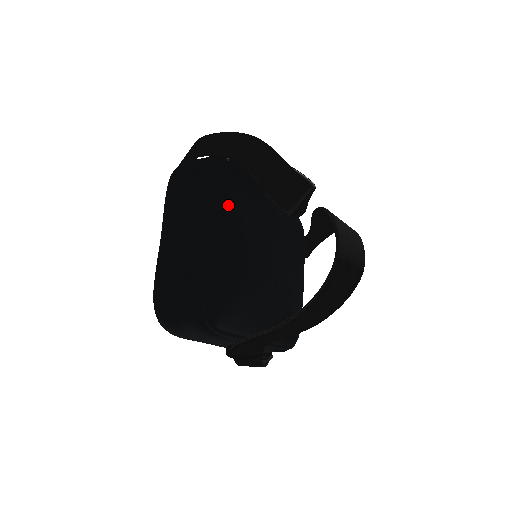
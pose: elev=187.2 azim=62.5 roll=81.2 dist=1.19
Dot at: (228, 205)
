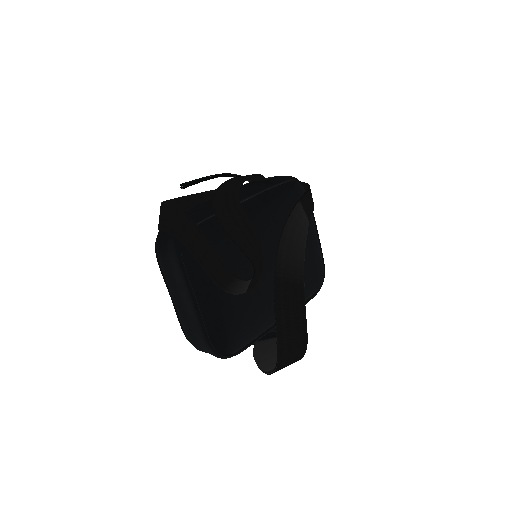
Dot at: (203, 275)
